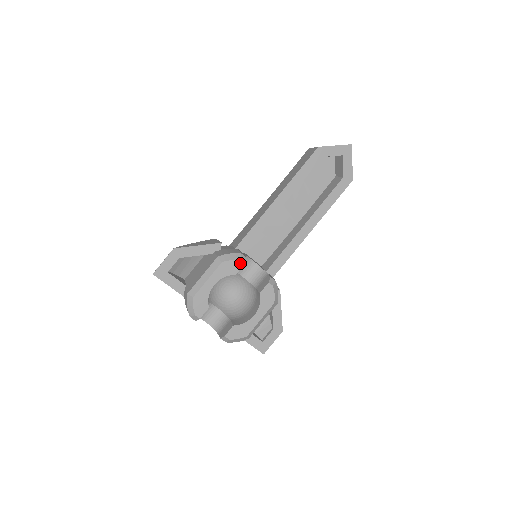
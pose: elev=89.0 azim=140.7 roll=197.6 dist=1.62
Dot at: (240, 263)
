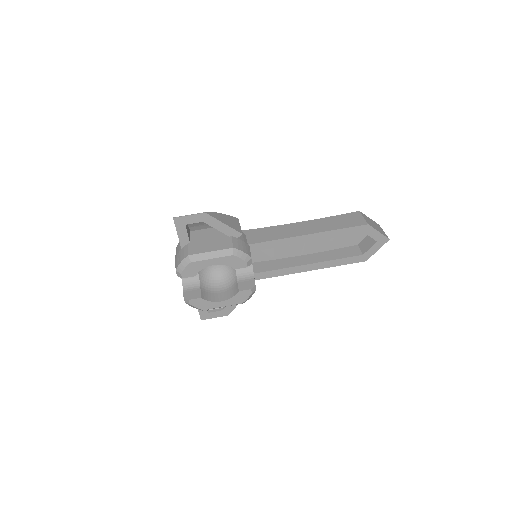
Dot at: (245, 264)
